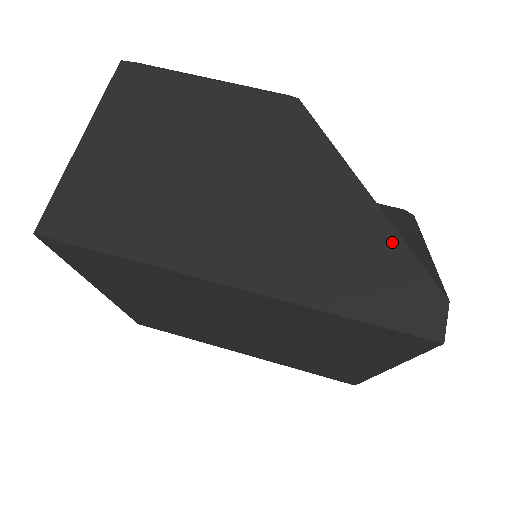
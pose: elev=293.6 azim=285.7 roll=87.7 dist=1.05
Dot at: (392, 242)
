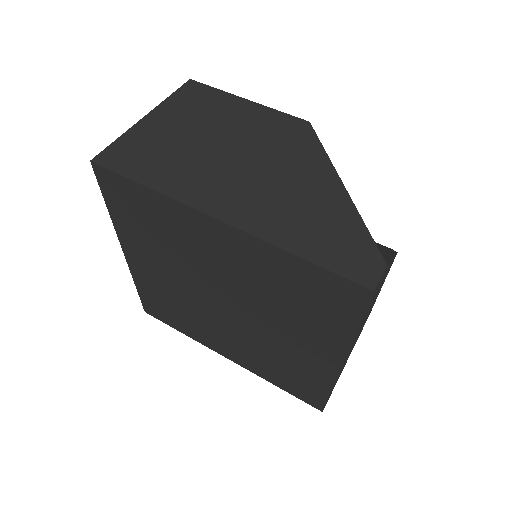
Dot at: (353, 219)
